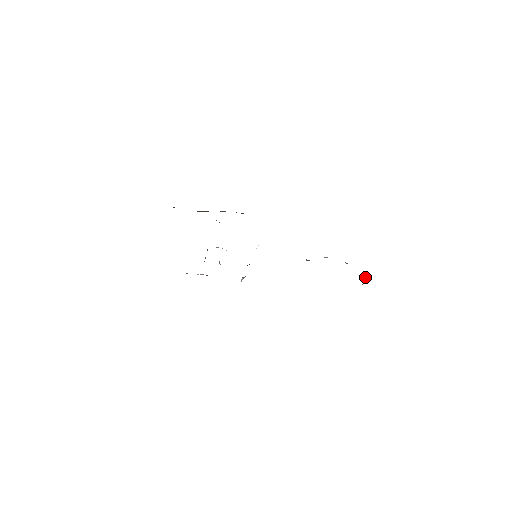
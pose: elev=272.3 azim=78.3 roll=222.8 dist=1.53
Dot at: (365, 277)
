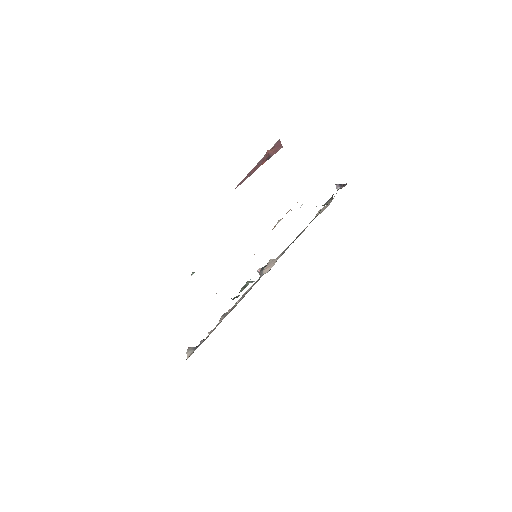
Dot at: (337, 187)
